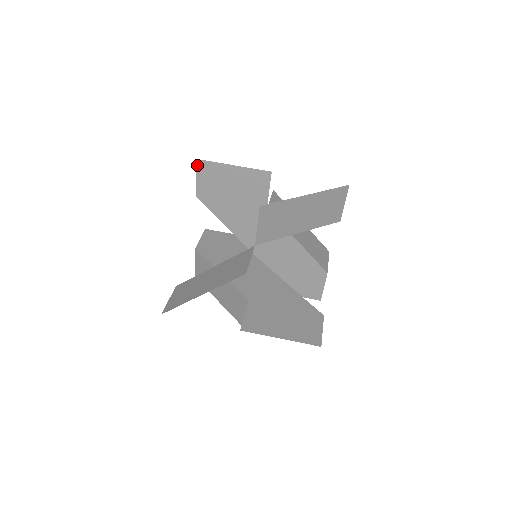
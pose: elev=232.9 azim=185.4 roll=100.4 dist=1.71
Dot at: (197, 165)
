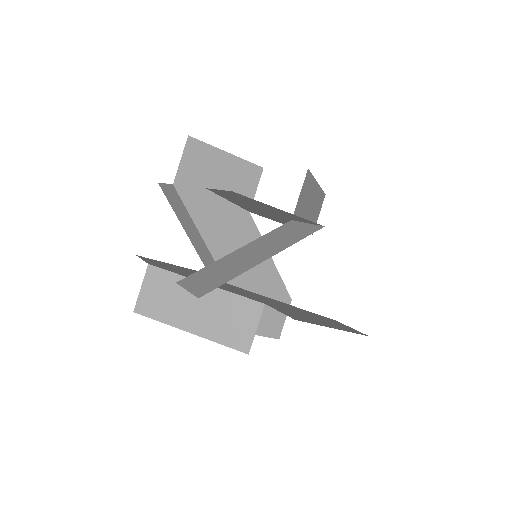
Dot at: (186, 143)
